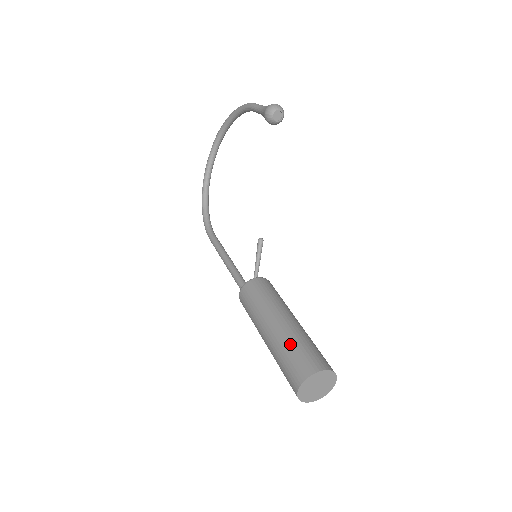
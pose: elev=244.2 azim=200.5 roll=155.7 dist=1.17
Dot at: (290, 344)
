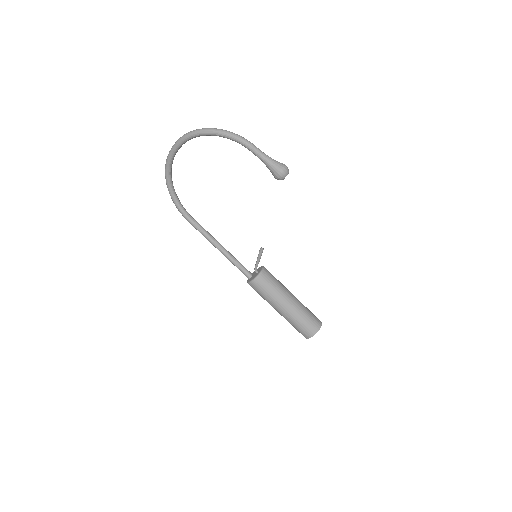
Dot at: (301, 318)
